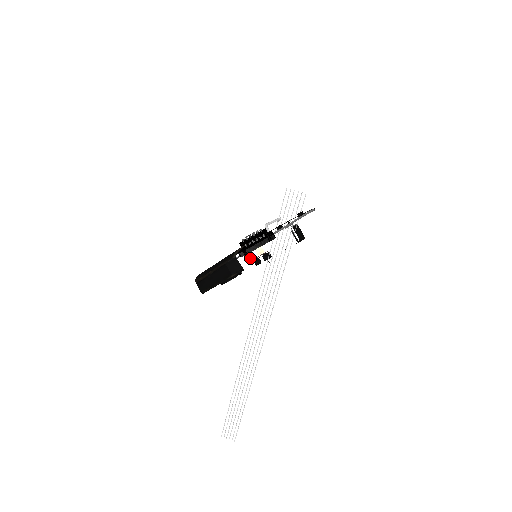
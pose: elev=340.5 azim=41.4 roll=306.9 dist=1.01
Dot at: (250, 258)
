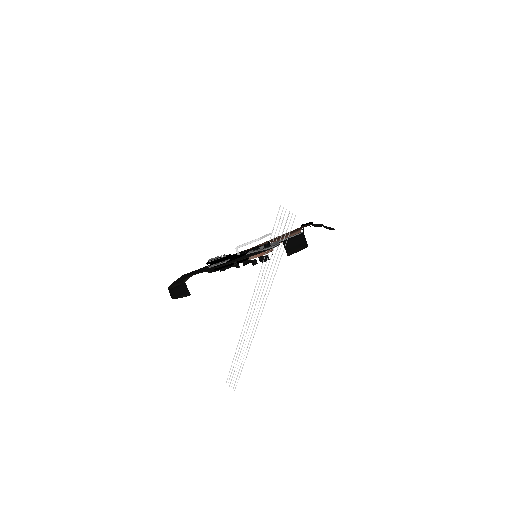
Dot at: occluded
